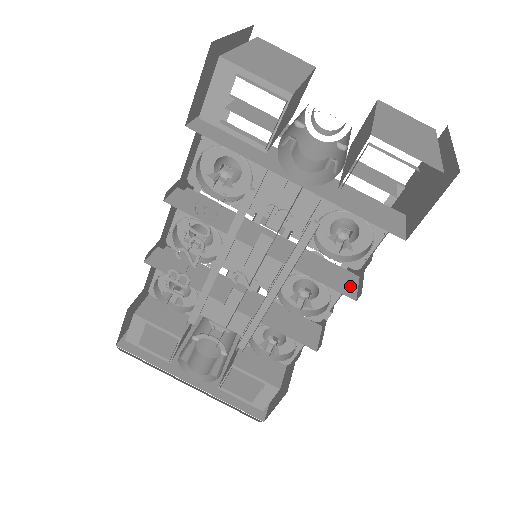
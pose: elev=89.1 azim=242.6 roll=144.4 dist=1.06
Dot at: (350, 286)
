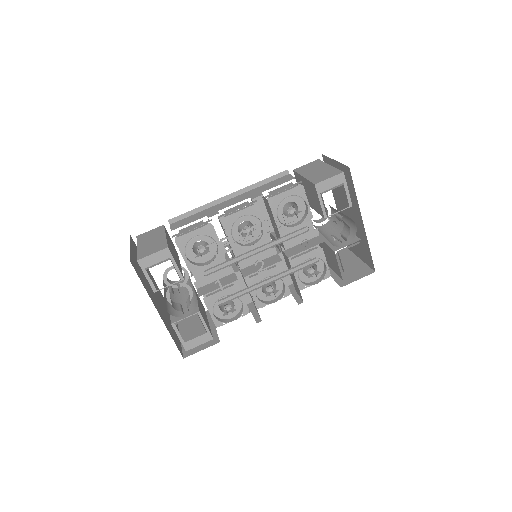
Dot at: occluded
